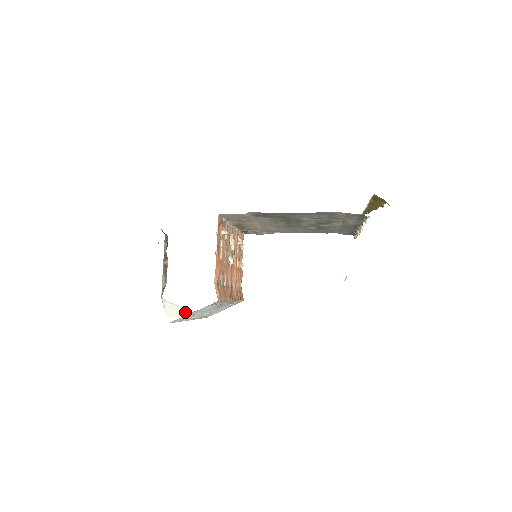
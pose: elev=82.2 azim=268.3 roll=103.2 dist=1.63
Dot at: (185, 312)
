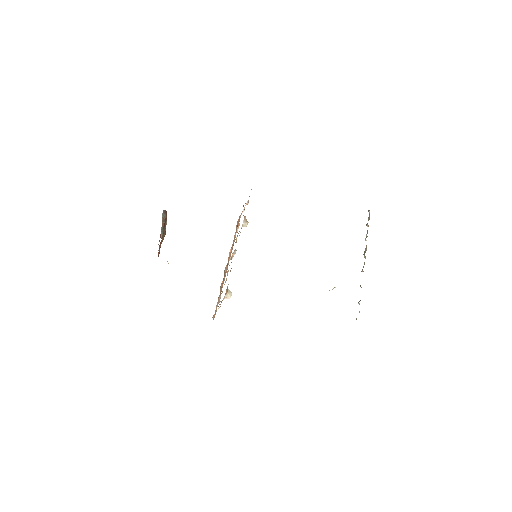
Dot at: occluded
